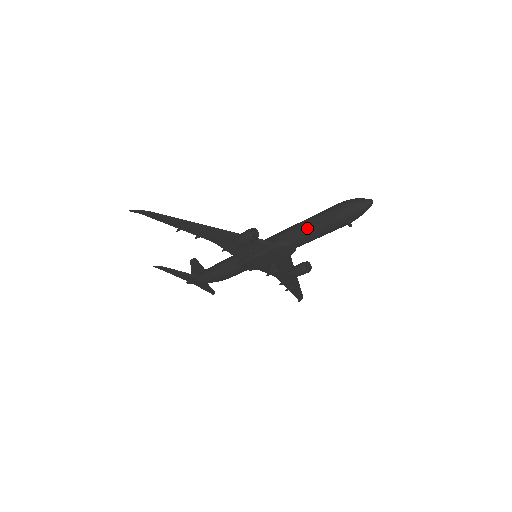
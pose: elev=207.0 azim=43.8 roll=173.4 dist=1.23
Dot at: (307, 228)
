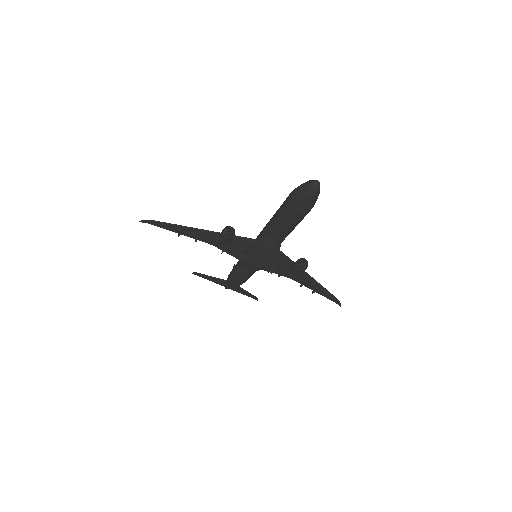
Dot at: (274, 221)
